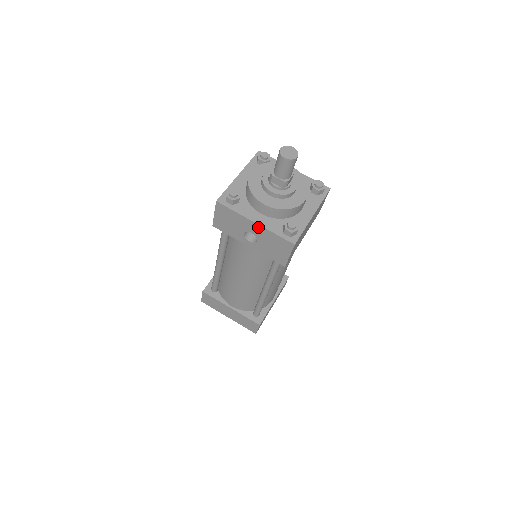
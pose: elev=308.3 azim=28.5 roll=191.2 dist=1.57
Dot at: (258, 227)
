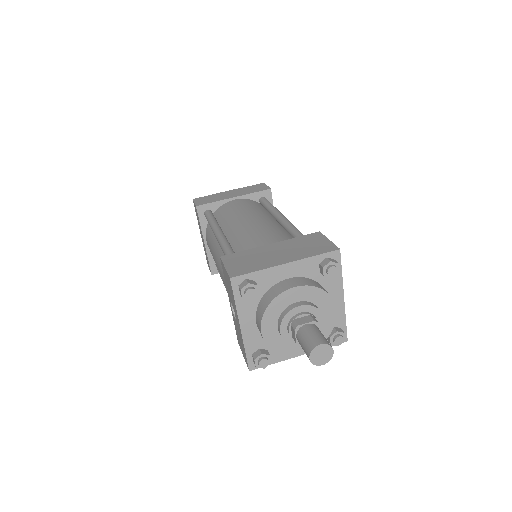
Dot at: (240, 329)
